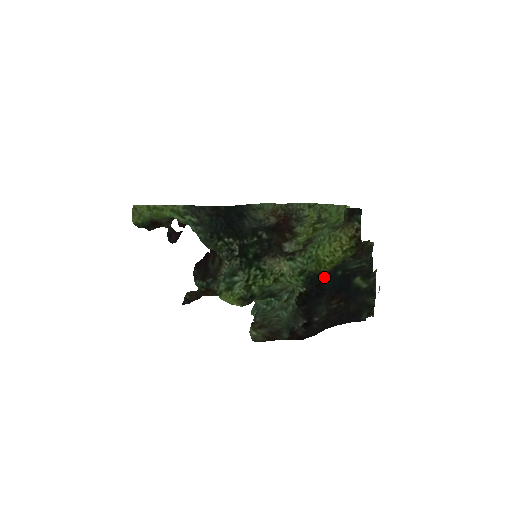
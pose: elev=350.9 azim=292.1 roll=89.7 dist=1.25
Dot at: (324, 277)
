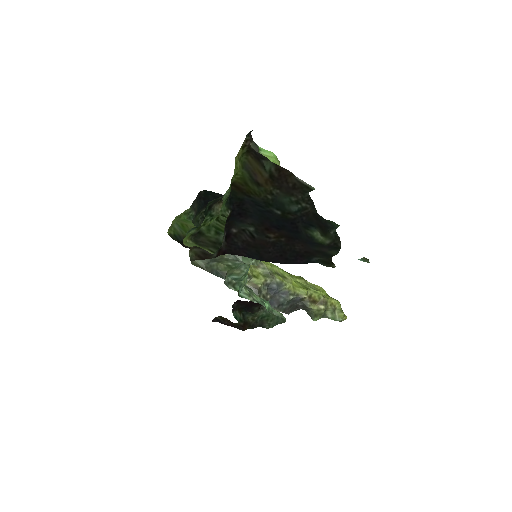
Dot at: (243, 198)
